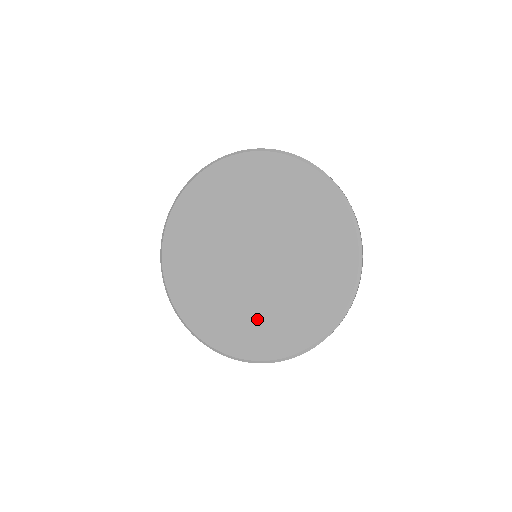
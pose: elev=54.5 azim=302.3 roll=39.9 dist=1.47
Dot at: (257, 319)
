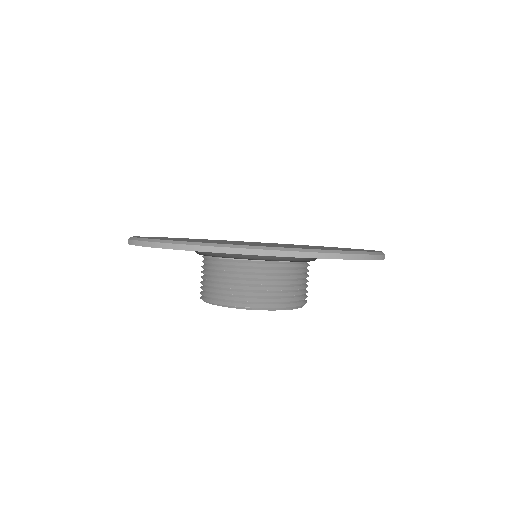
Dot at: occluded
